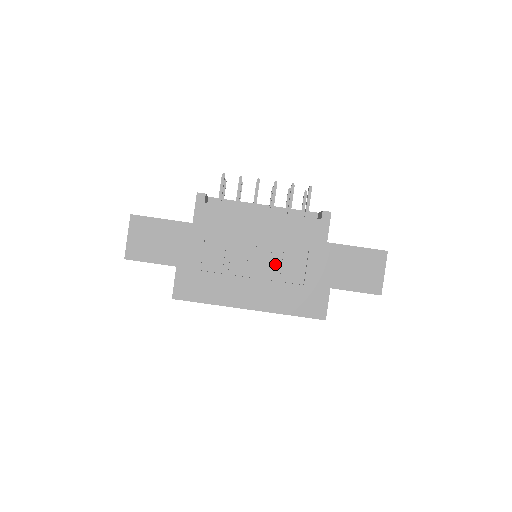
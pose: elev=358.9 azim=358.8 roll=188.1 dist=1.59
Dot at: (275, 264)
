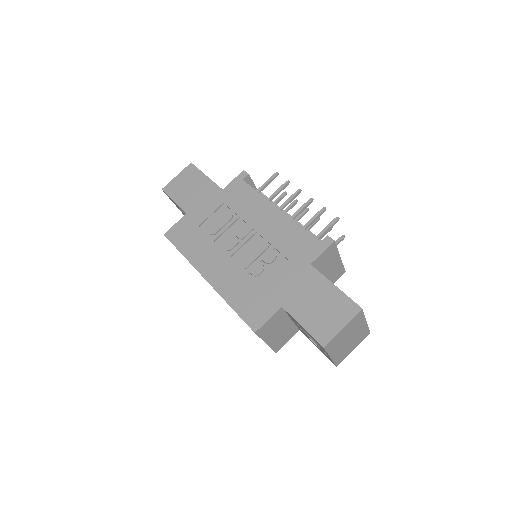
Dot at: (254, 255)
